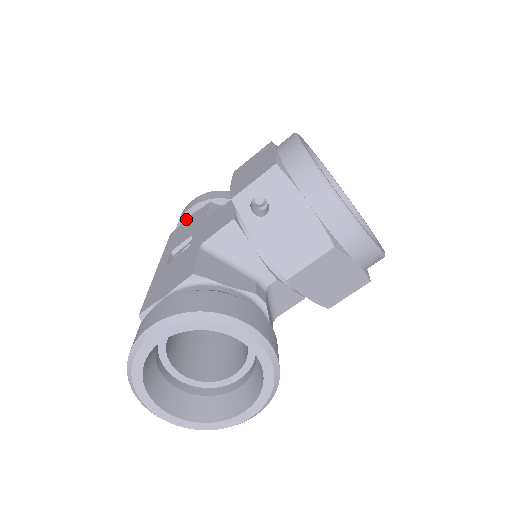
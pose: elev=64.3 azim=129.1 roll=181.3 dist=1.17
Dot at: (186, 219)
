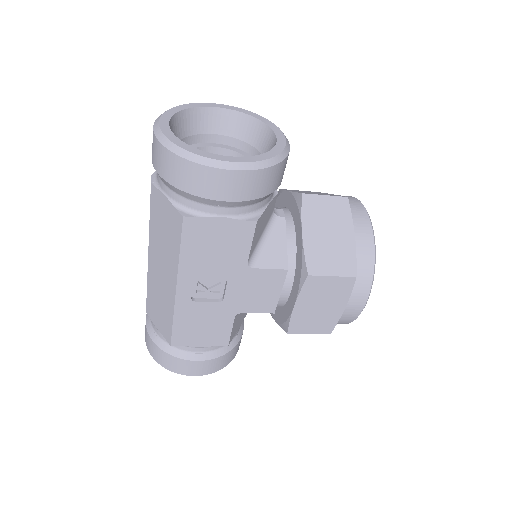
Dot at: (212, 207)
